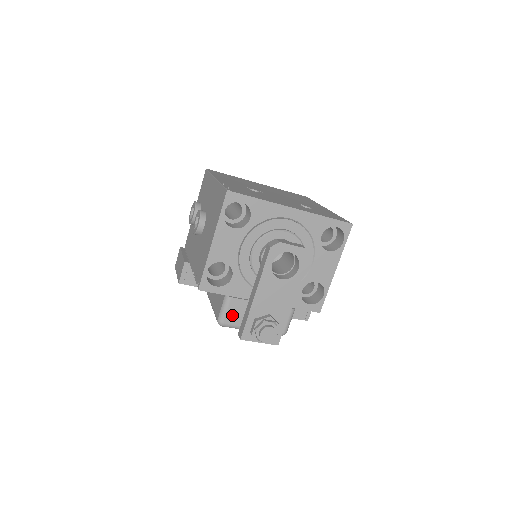
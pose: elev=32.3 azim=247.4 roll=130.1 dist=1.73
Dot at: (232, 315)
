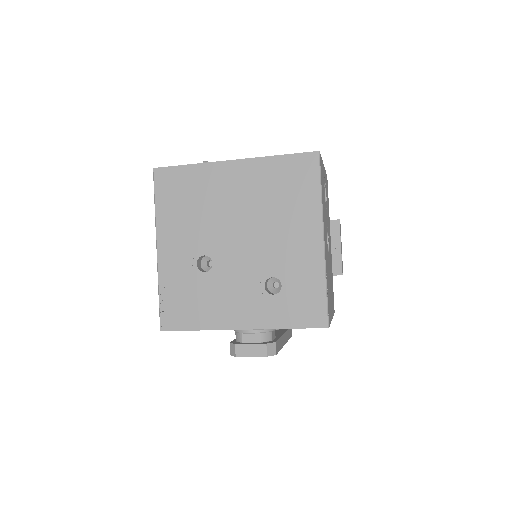
Dot at: occluded
